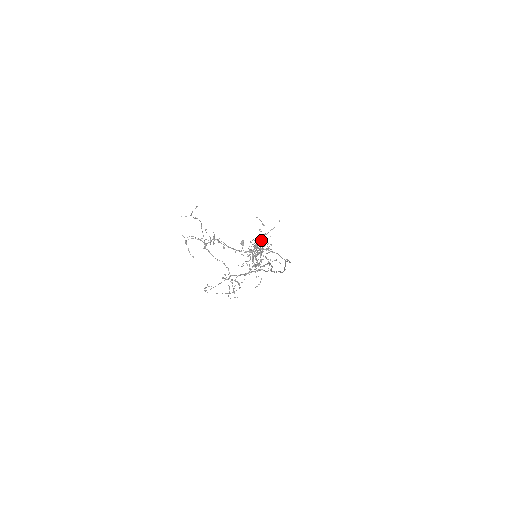
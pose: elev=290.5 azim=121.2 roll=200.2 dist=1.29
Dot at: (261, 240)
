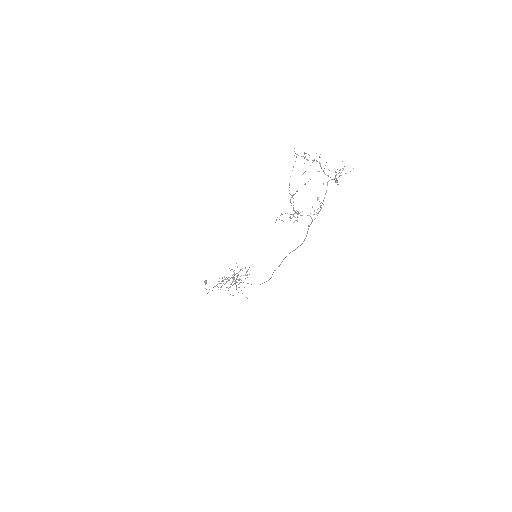
Dot at: (336, 178)
